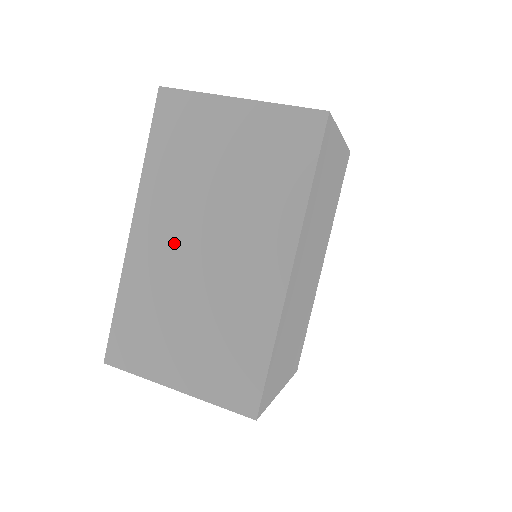
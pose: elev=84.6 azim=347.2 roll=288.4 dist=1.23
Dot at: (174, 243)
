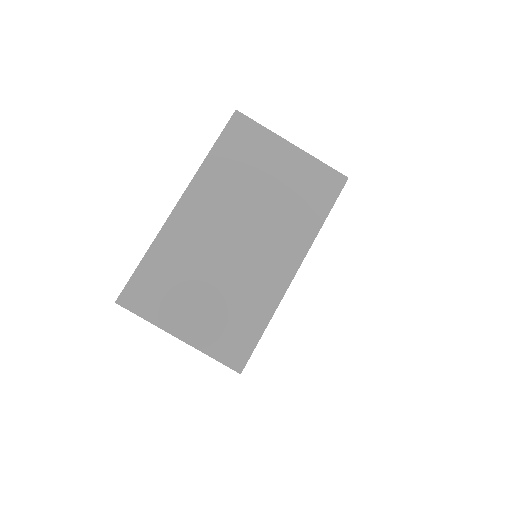
Dot at: (213, 224)
